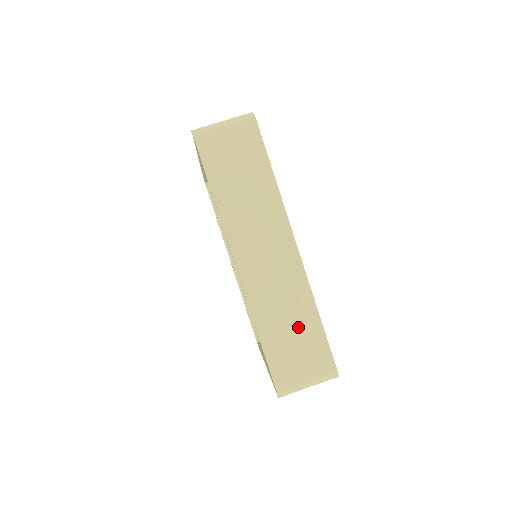
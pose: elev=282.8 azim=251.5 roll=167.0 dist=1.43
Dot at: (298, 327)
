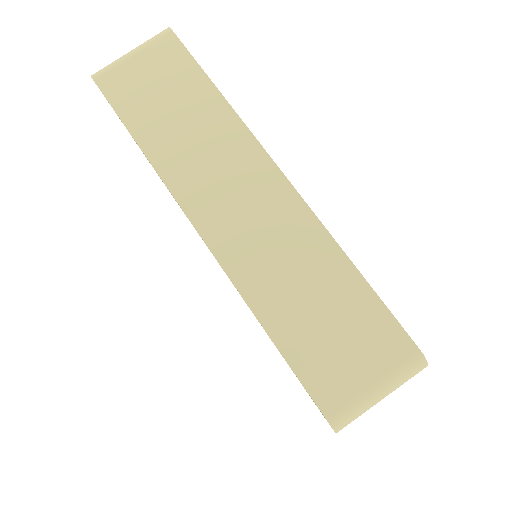
Dot at: (327, 297)
